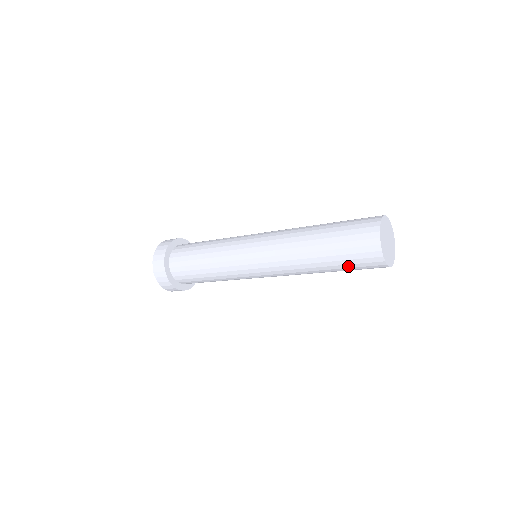
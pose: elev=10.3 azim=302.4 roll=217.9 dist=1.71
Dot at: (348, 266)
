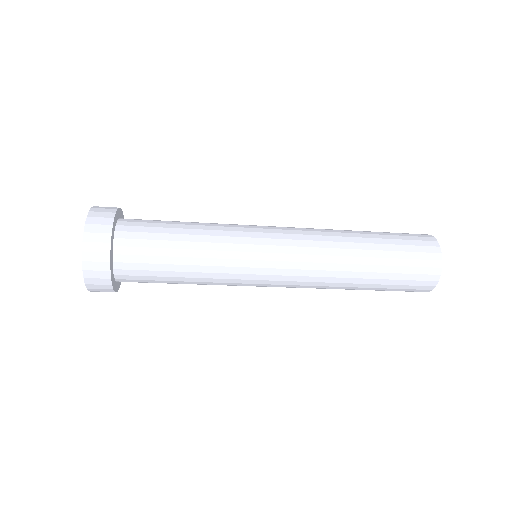
Dot at: (386, 290)
